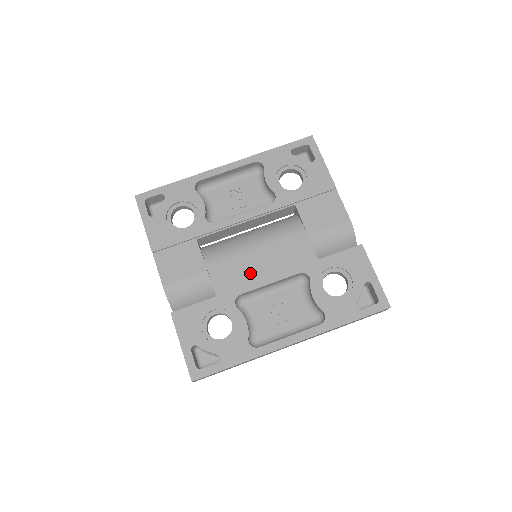
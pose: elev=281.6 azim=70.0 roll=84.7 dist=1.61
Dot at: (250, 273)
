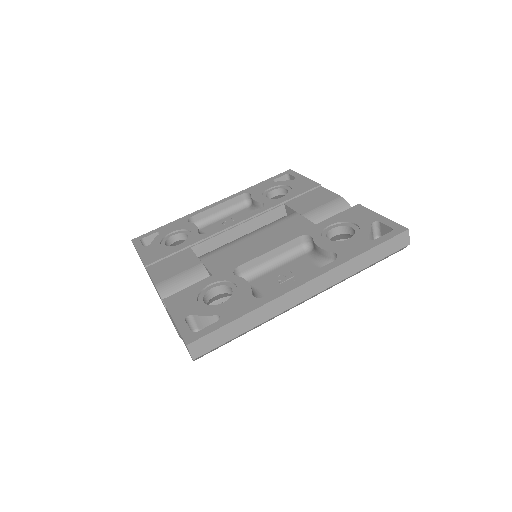
Dot at: (247, 252)
